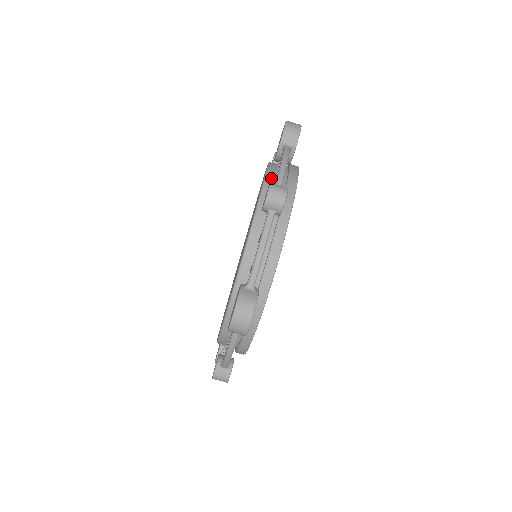
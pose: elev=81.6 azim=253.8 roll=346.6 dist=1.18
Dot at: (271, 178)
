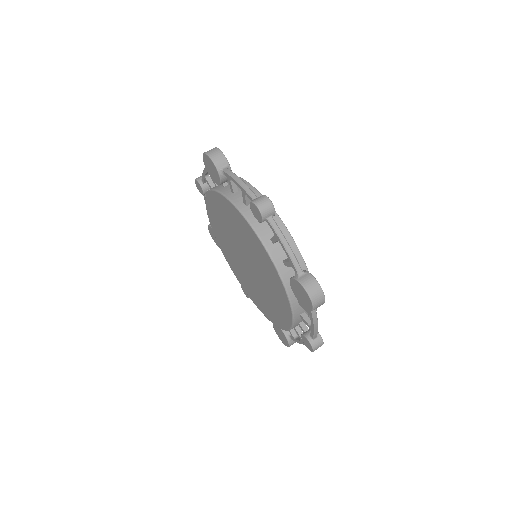
Dot at: (234, 198)
